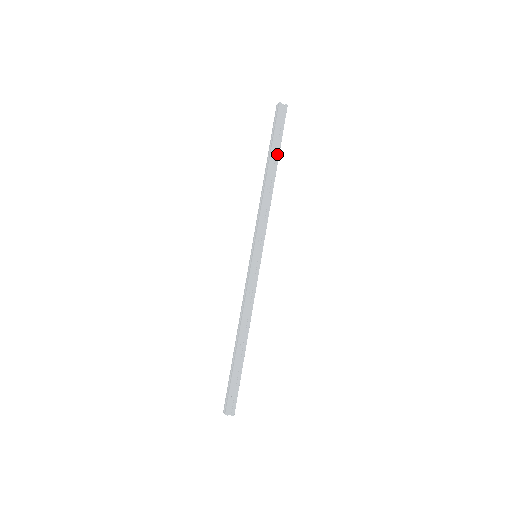
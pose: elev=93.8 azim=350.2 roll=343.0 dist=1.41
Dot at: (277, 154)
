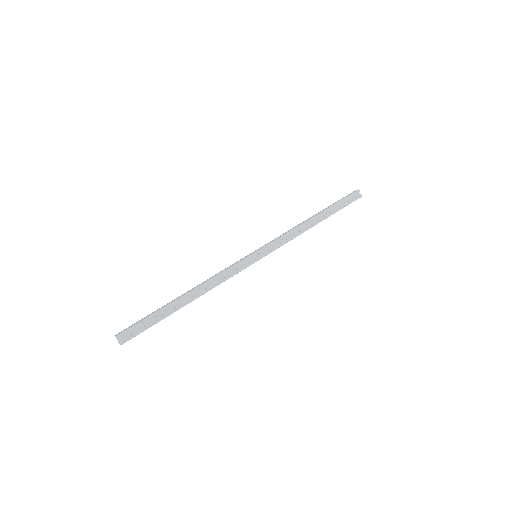
Dot at: (331, 213)
